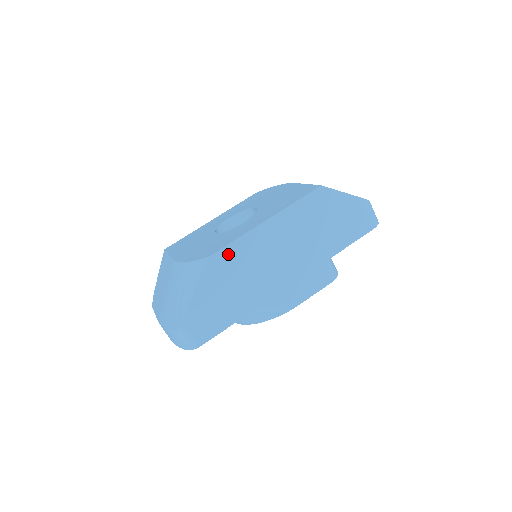
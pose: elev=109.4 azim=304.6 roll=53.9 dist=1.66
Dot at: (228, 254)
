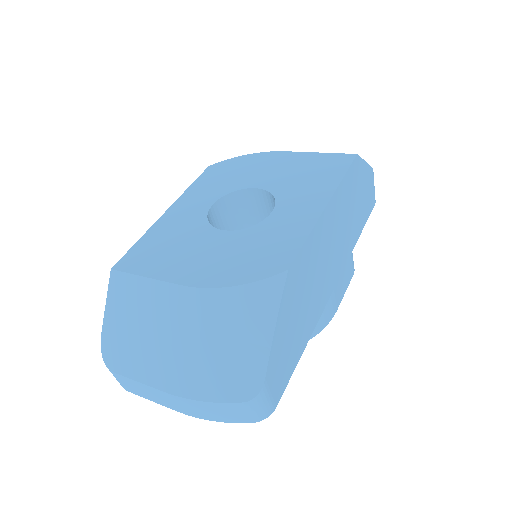
Dot at: (301, 262)
